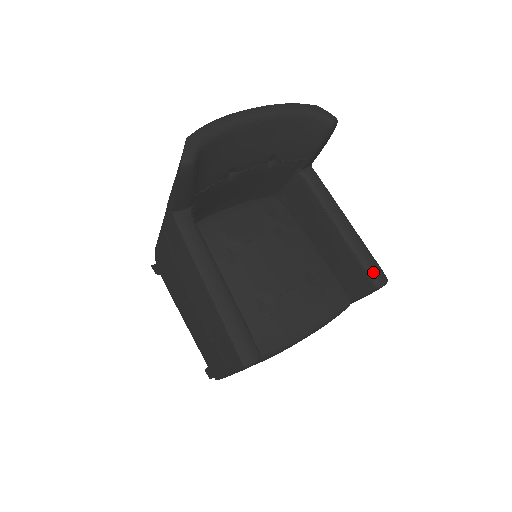
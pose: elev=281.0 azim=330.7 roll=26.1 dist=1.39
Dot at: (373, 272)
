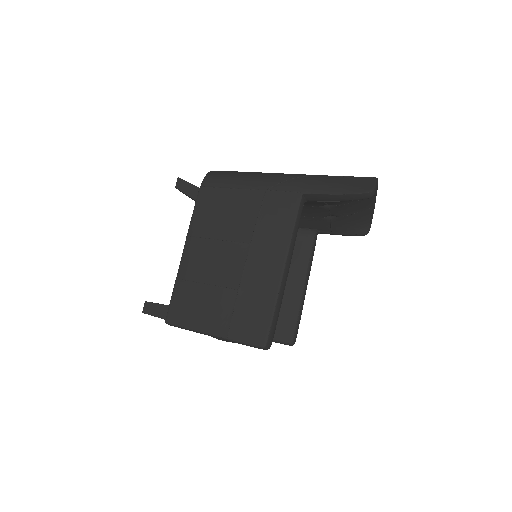
Dot at: (297, 332)
